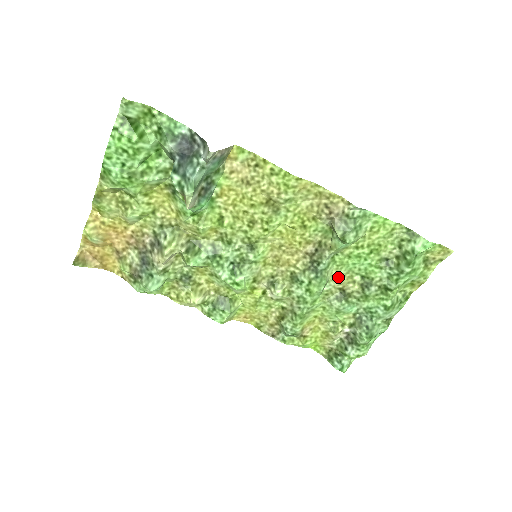
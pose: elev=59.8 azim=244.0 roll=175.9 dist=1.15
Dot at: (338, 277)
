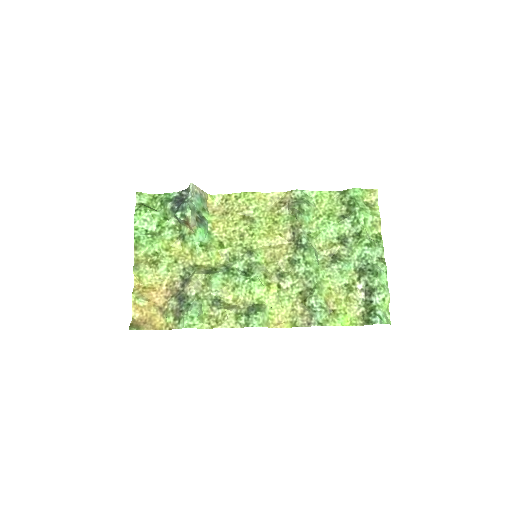
Dot at: (322, 247)
